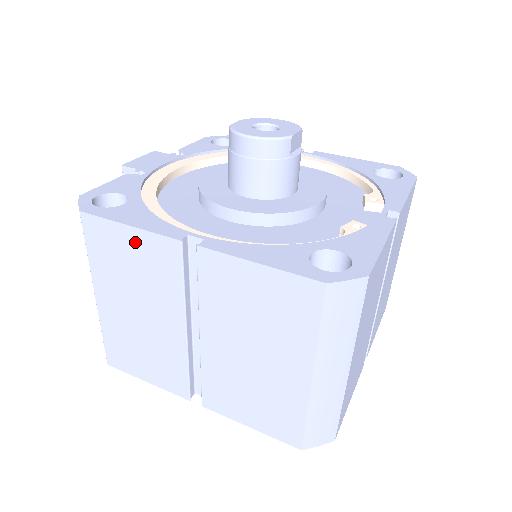
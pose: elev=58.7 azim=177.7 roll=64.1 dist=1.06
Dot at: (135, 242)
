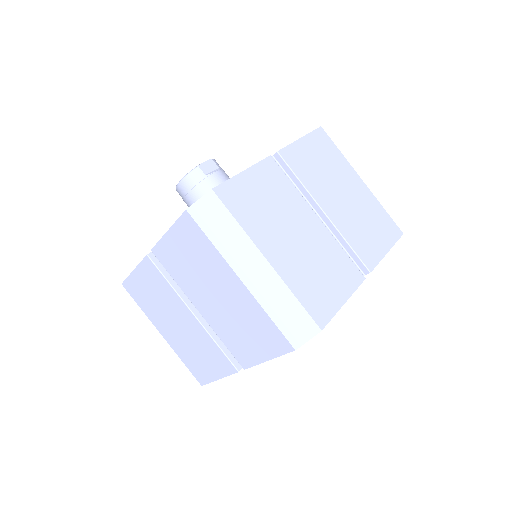
Dot at: (141, 277)
